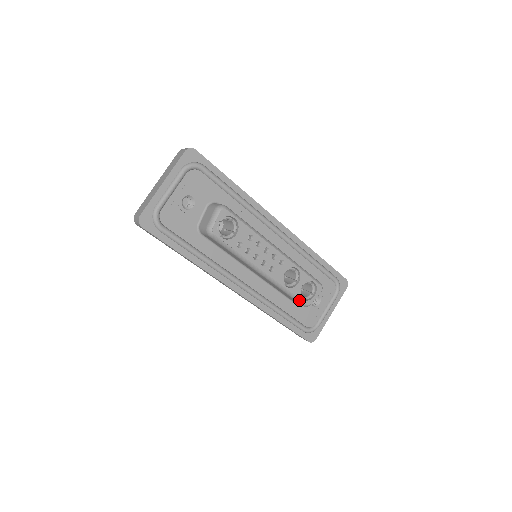
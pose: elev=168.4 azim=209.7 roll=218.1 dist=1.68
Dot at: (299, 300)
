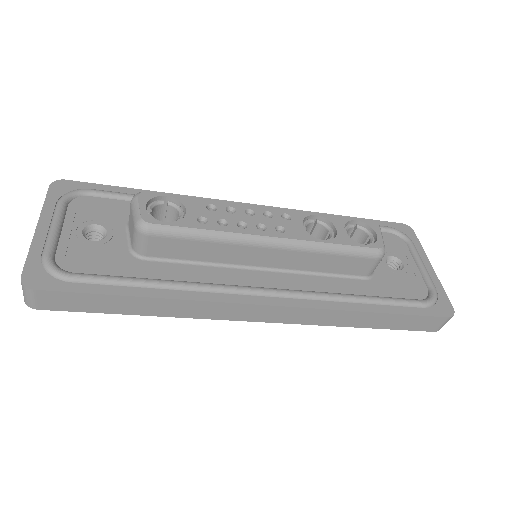
Dot at: (362, 250)
